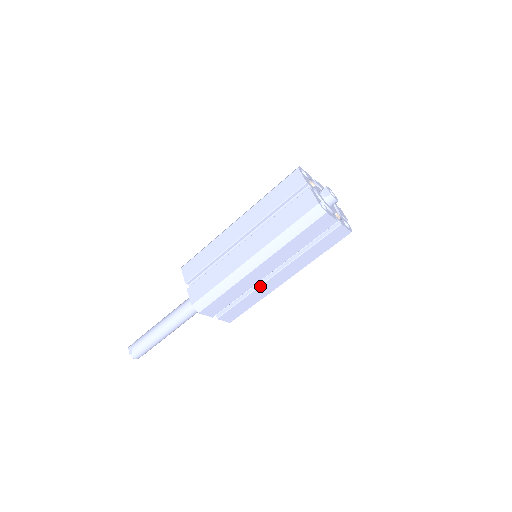
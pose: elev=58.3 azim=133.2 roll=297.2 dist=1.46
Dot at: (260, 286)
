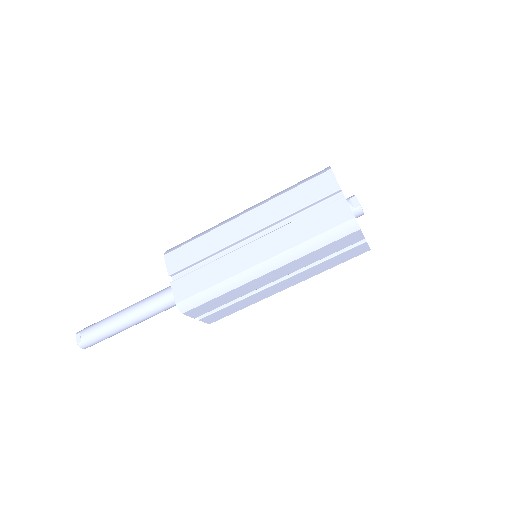
Dot at: (258, 292)
